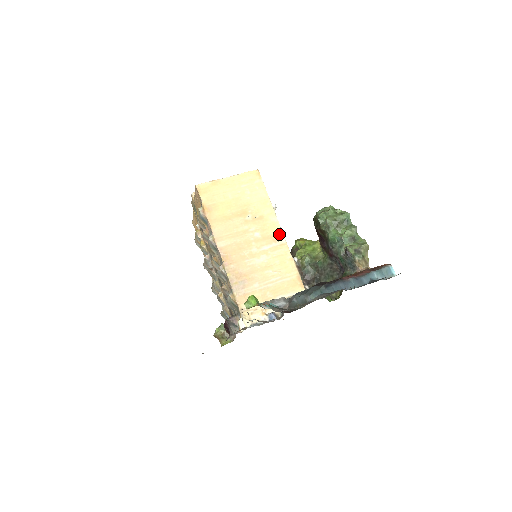
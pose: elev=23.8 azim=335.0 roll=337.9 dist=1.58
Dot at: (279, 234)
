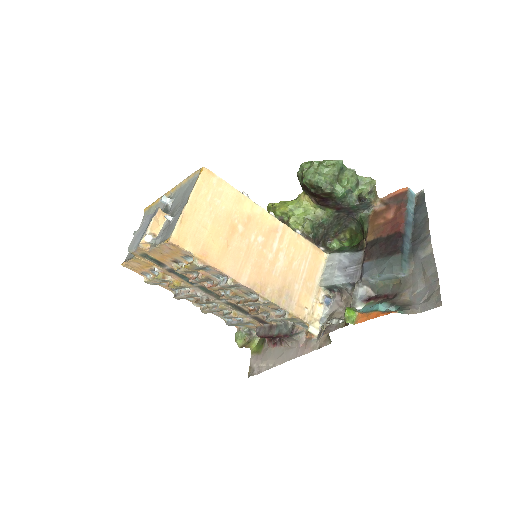
Dot at: (273, 221)
